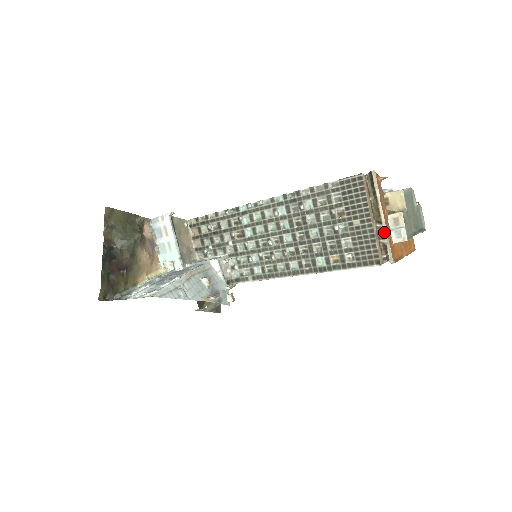
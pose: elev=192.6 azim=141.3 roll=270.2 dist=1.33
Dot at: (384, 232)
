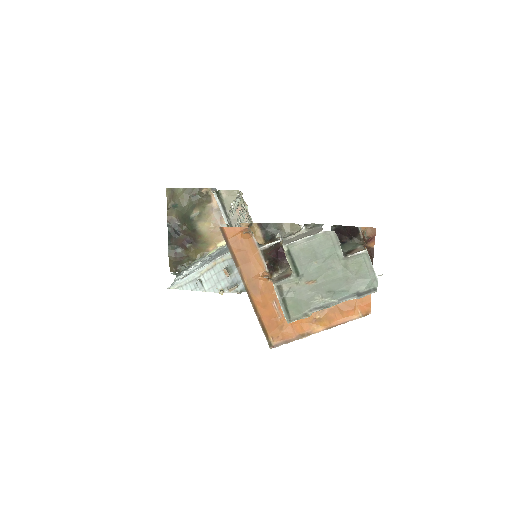
Dot at: (253, 307)
